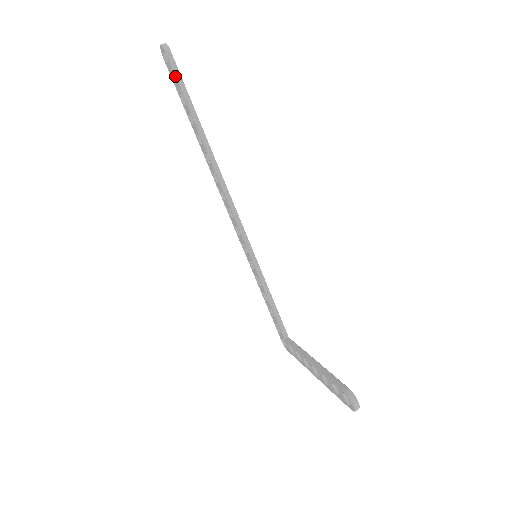
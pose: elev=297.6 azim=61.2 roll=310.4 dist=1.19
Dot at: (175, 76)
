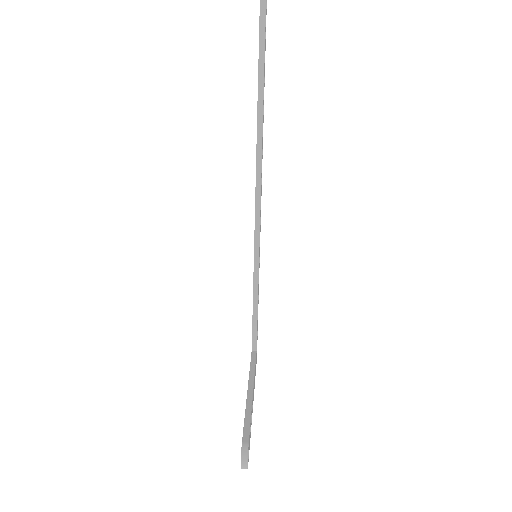
Dot at: (259, 30)
